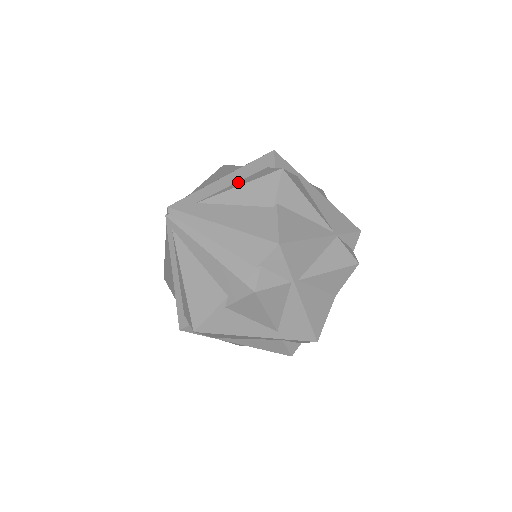
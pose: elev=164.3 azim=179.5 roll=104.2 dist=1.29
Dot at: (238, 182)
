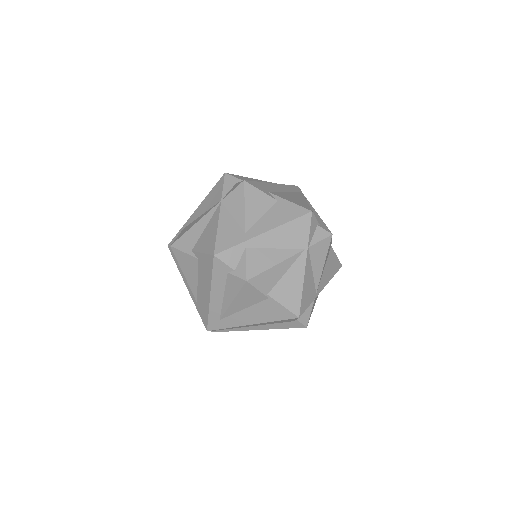
Dot at: (225, 295)
